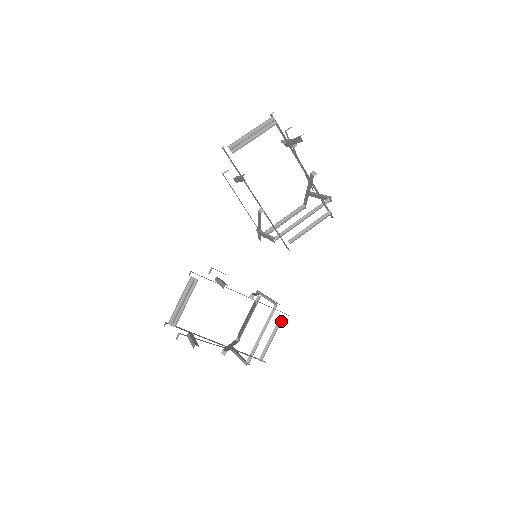
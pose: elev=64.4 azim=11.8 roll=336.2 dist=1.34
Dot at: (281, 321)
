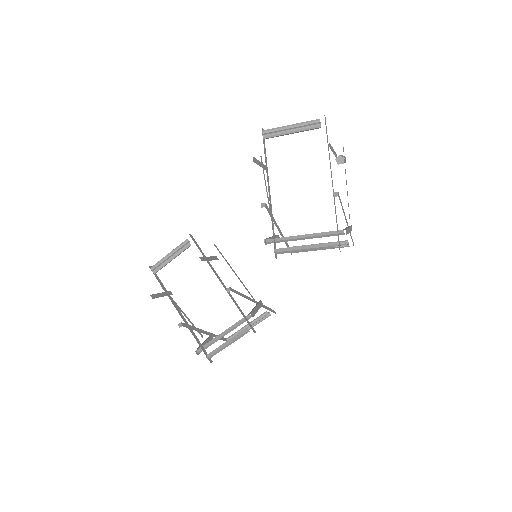
Dot at: (245, 333)
